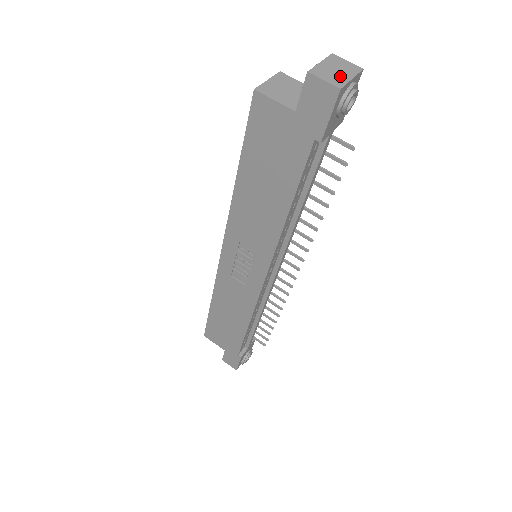
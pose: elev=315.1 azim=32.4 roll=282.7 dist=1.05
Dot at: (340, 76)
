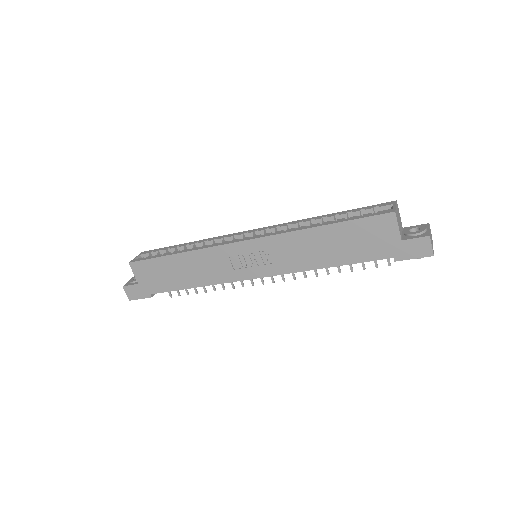
Dot at: occluded
